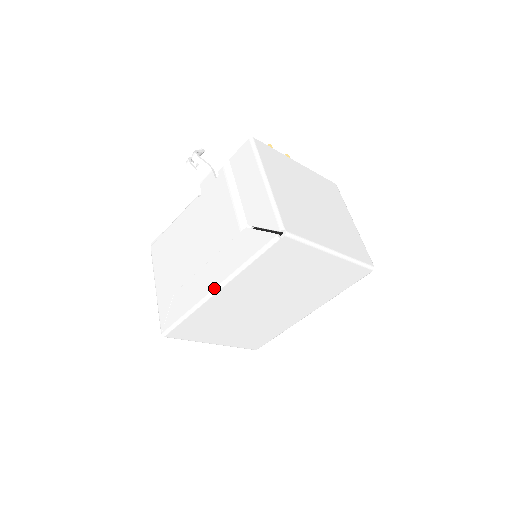
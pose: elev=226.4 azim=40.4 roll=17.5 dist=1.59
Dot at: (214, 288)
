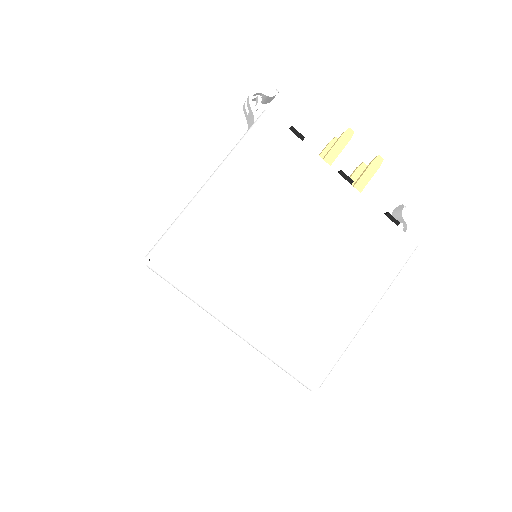
Dot at: occluded
